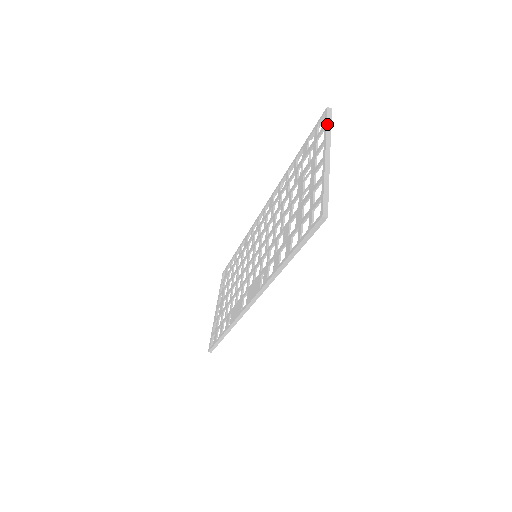
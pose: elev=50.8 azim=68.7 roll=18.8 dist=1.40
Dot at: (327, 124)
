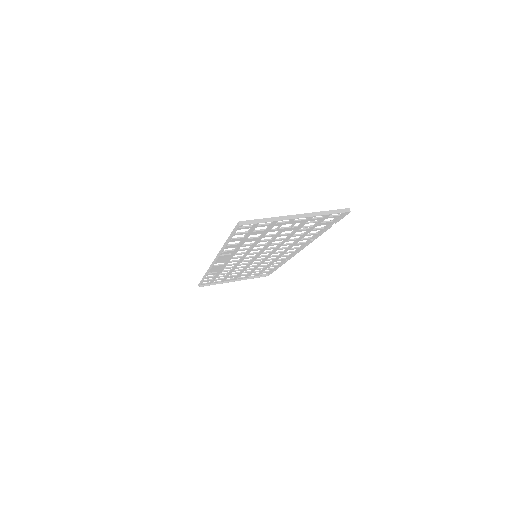
Dot at: (330, 211)
